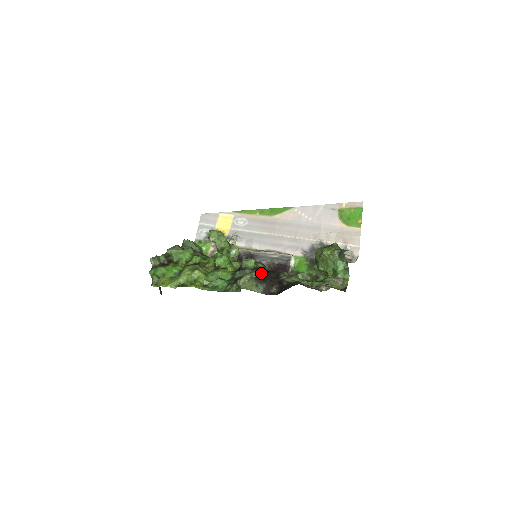
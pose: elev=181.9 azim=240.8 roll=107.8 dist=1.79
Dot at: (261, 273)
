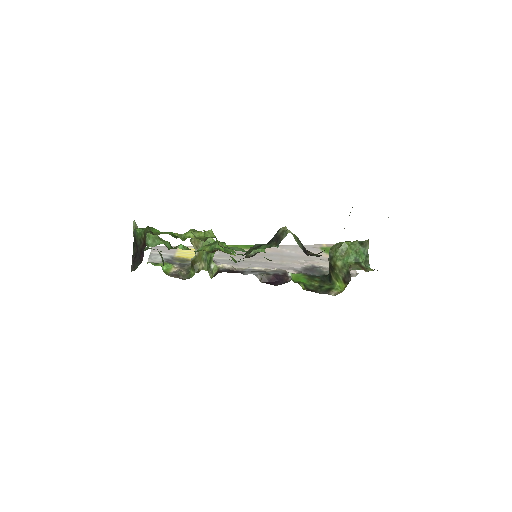
Dot at: occluded
